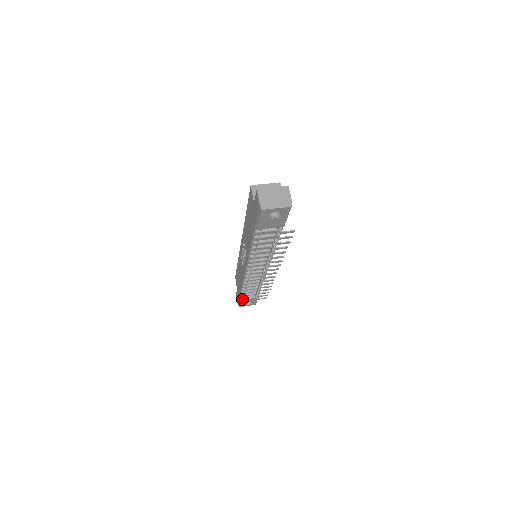
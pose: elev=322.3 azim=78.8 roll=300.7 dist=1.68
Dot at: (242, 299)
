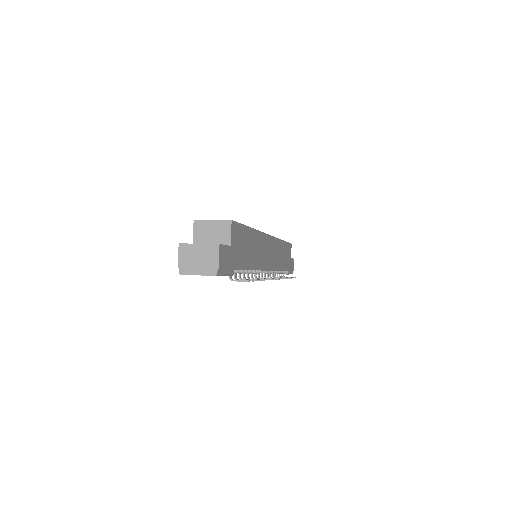
Dot at: occluded
